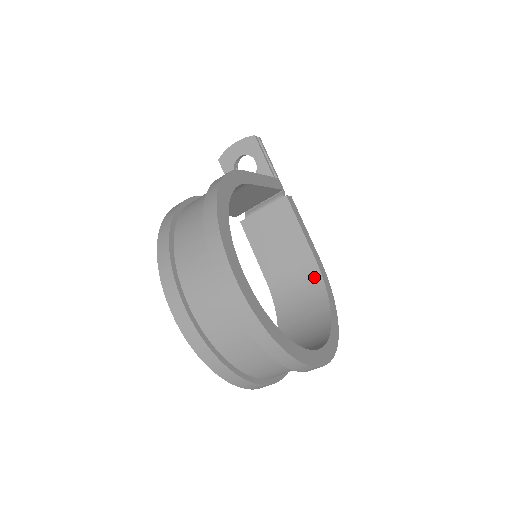
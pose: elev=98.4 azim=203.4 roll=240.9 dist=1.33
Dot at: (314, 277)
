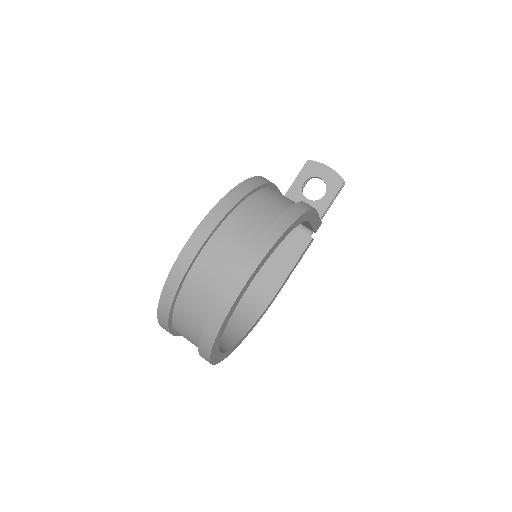
Dot at: (265, 298)
